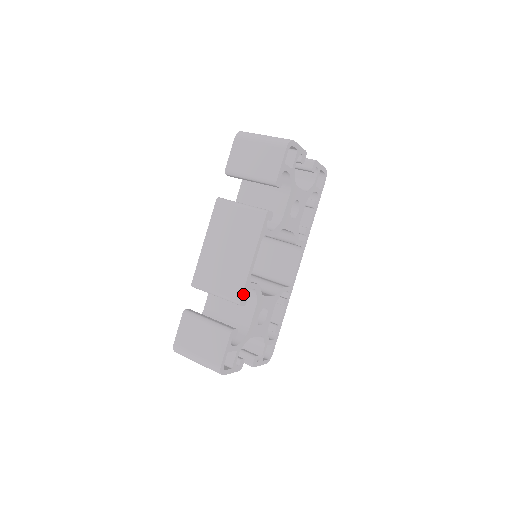
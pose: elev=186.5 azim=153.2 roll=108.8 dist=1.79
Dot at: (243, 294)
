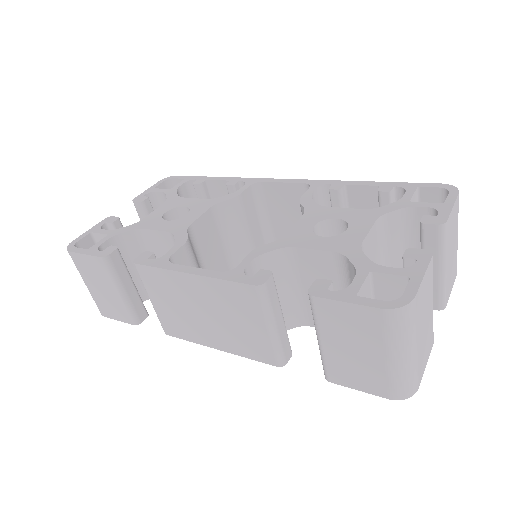
Dot at: (176, 335)
